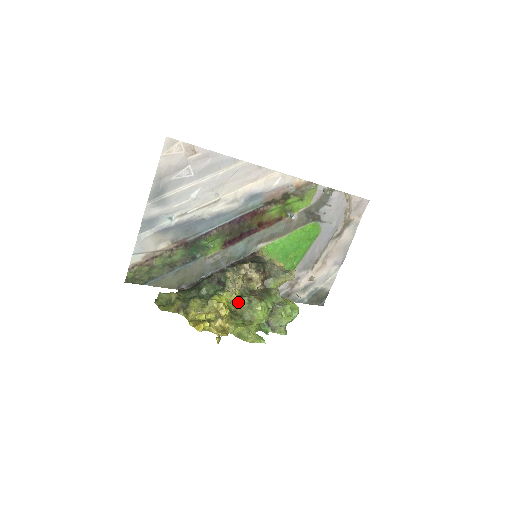
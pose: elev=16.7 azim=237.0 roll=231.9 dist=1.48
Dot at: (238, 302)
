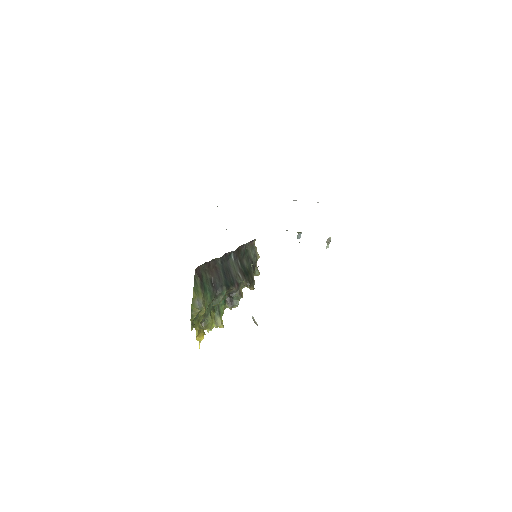
Dot at: occluded
